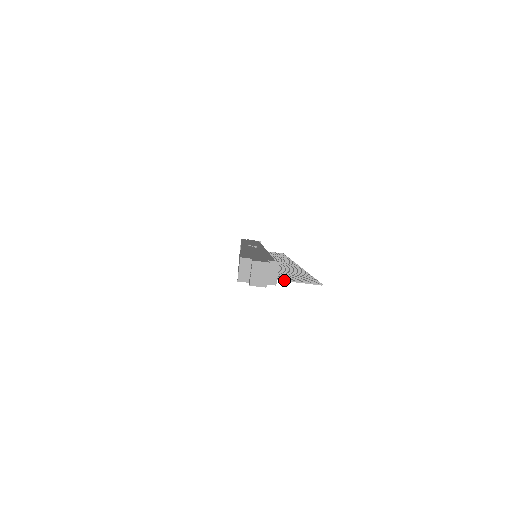
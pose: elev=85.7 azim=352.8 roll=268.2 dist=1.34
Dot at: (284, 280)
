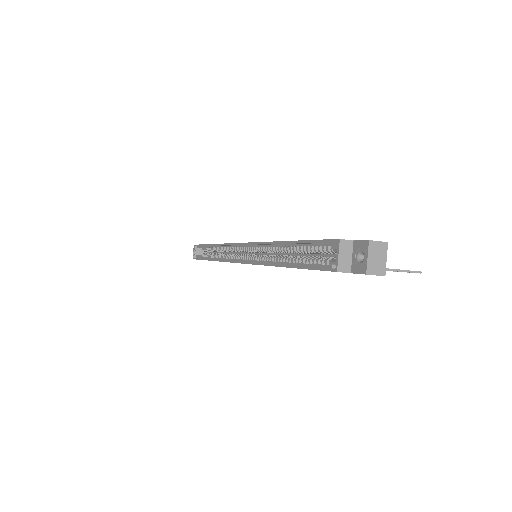
Dot at: occluded
